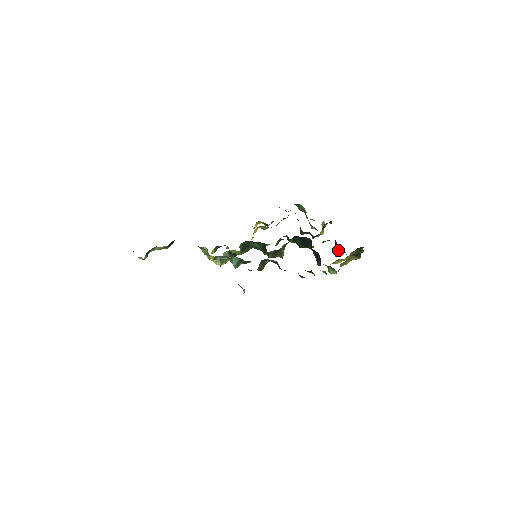
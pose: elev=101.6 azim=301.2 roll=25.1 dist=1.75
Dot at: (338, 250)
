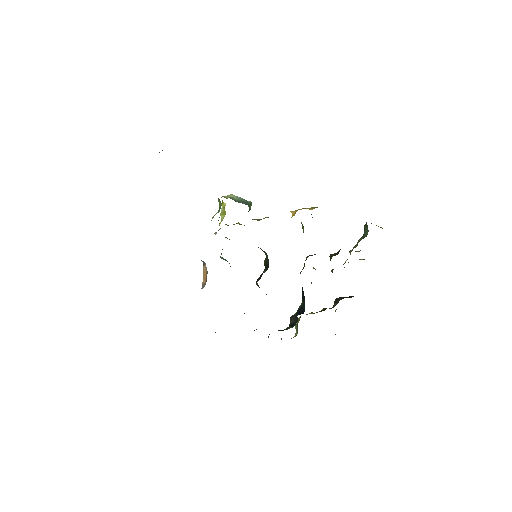
Dot at: (334, 302)
